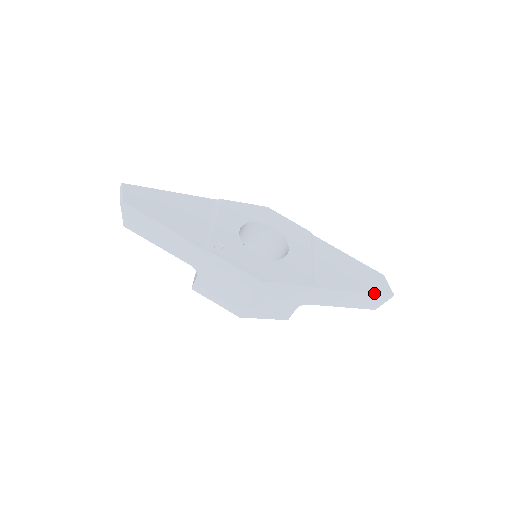
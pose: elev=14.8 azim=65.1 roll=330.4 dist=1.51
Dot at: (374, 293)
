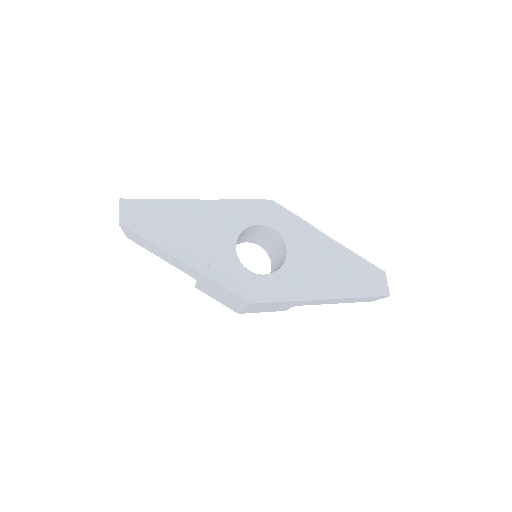
Dot at: (369, 297)
